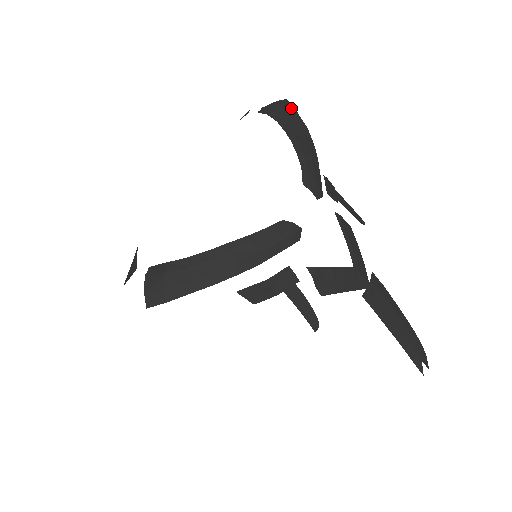
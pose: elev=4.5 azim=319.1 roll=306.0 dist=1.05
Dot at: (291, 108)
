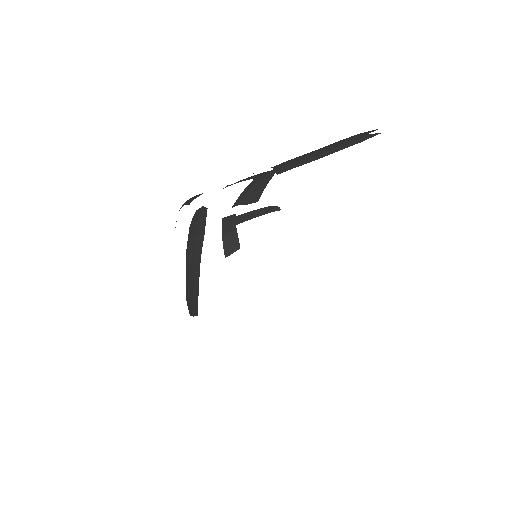
Dot at: occluded
